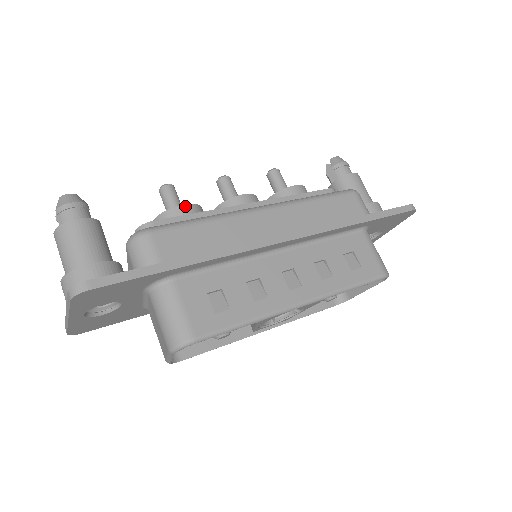
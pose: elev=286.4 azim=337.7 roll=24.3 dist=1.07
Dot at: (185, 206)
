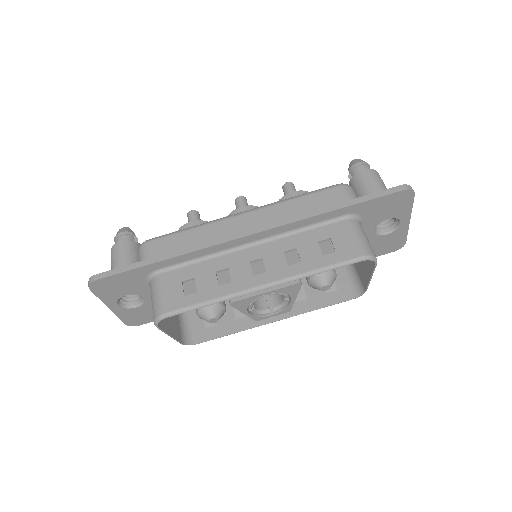
Dot at: (191, 223)
